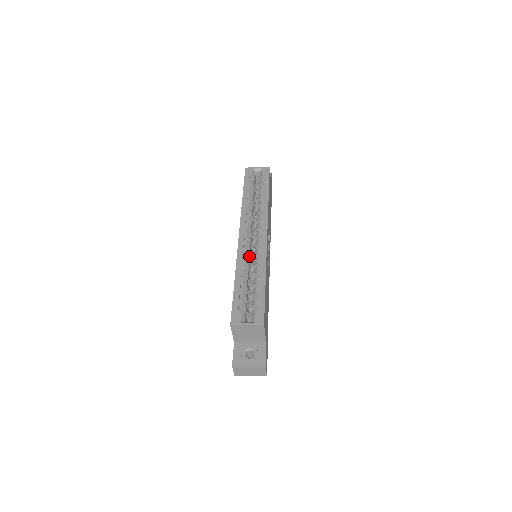
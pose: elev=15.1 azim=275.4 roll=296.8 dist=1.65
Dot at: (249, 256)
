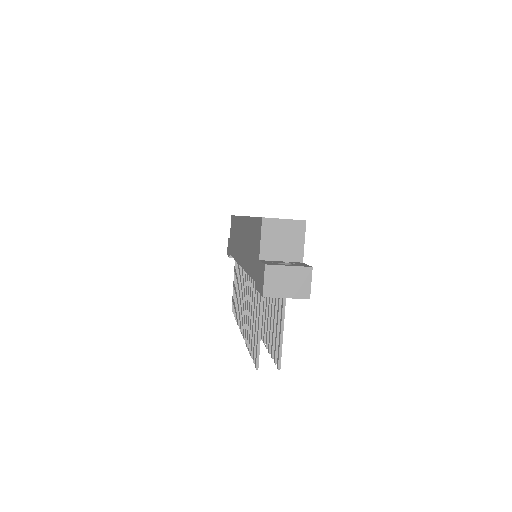
Dot at: occluded
